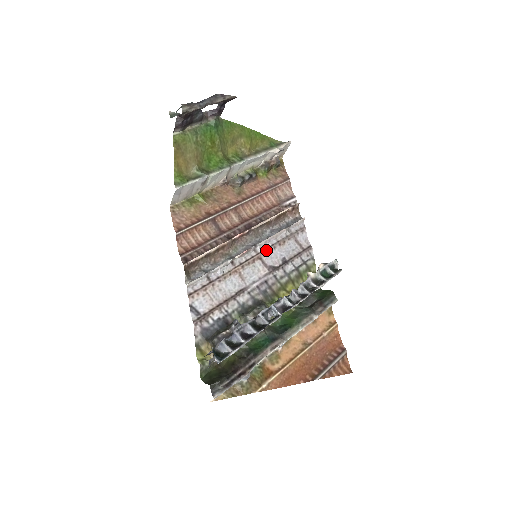
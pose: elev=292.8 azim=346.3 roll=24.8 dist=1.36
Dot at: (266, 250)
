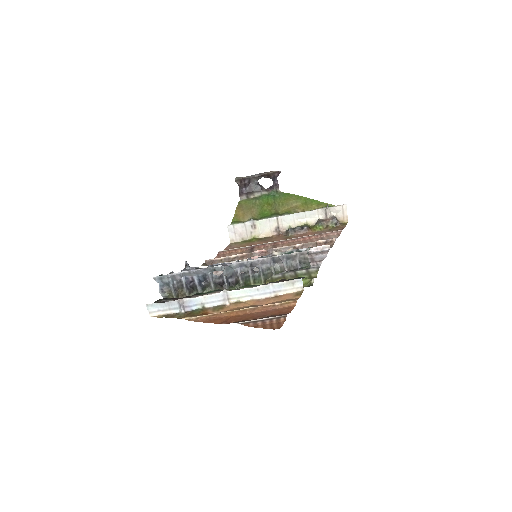
Dot at: occluded
